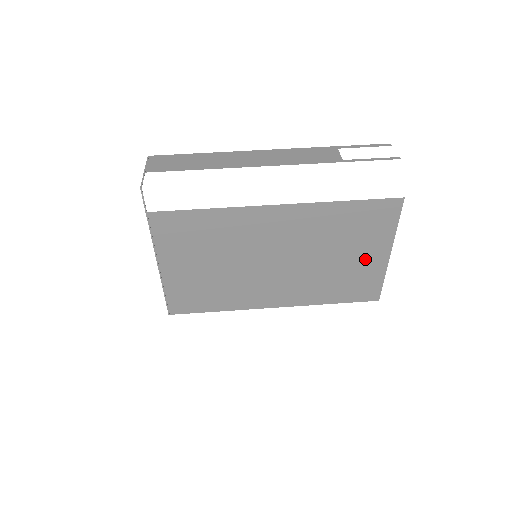
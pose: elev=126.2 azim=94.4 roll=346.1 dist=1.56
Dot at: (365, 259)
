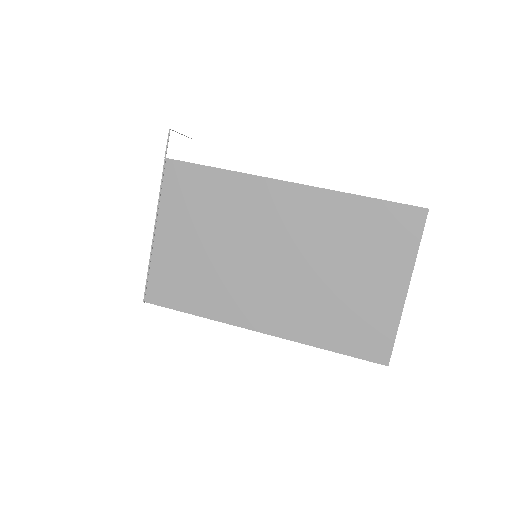
Dot at: (376, 288)
